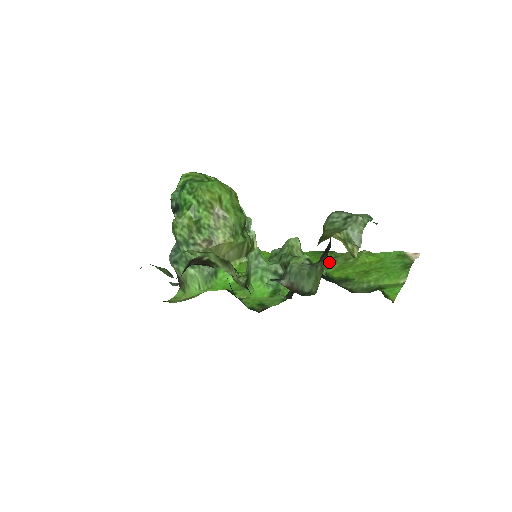
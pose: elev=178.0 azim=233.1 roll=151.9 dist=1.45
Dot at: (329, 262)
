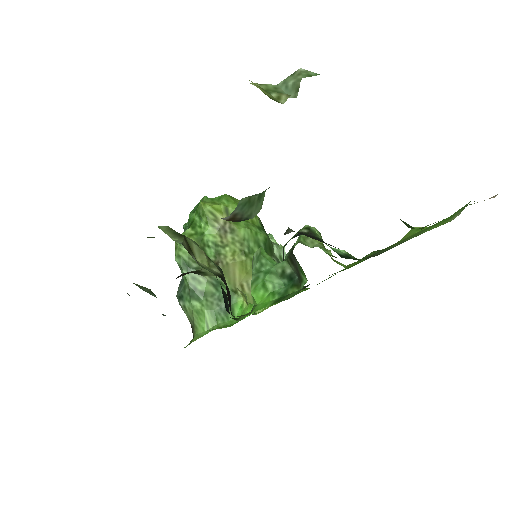
Dot at: occluded
